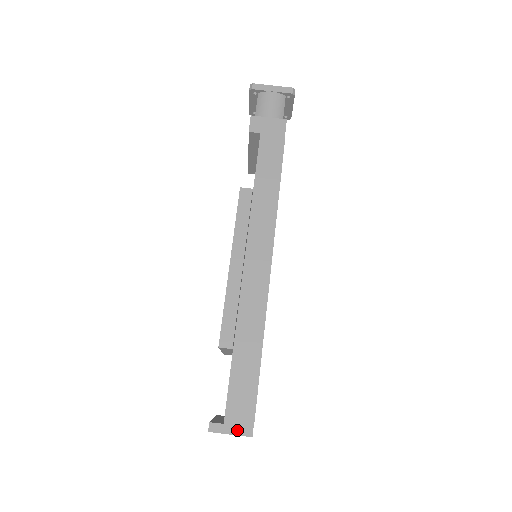
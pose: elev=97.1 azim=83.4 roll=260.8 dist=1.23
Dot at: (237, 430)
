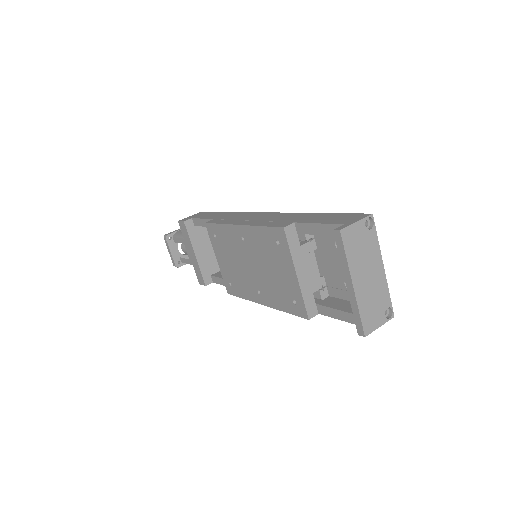
Dot at: (357, 219)
